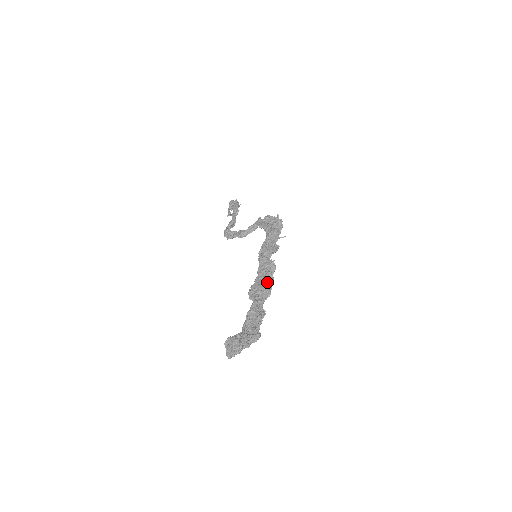
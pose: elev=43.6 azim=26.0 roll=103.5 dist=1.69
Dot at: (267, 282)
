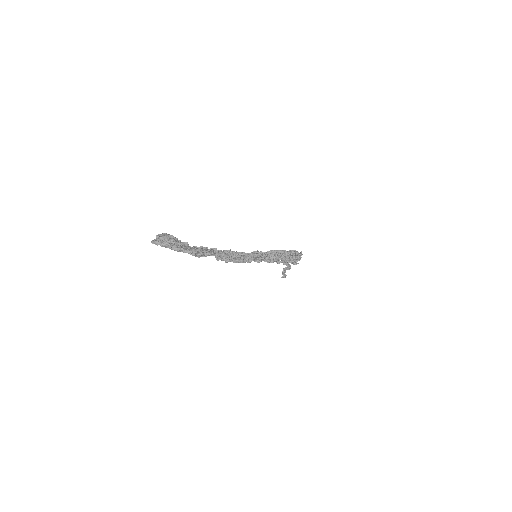
Dot at: (240, 254)
